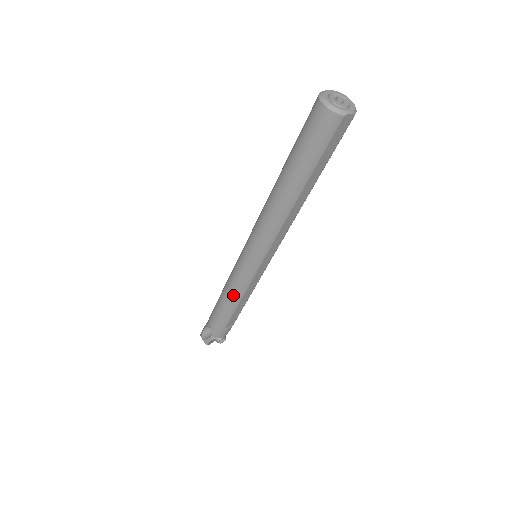
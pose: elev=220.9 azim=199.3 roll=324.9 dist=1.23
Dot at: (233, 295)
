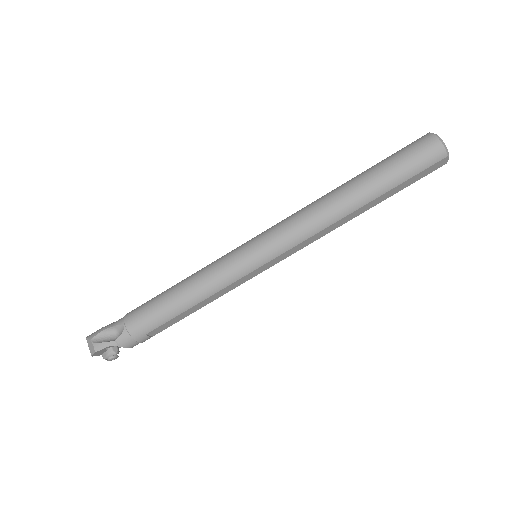
Dot at: (201, 289)
